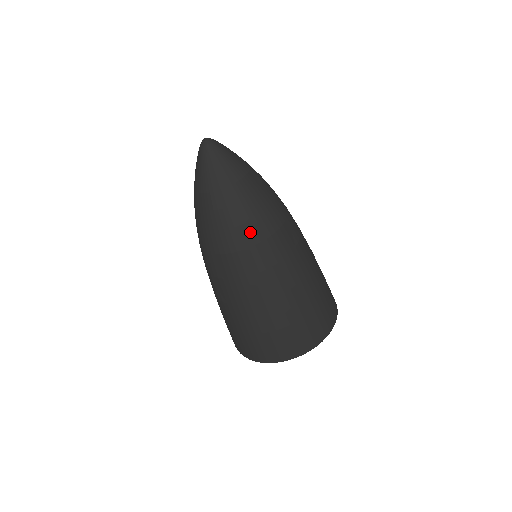
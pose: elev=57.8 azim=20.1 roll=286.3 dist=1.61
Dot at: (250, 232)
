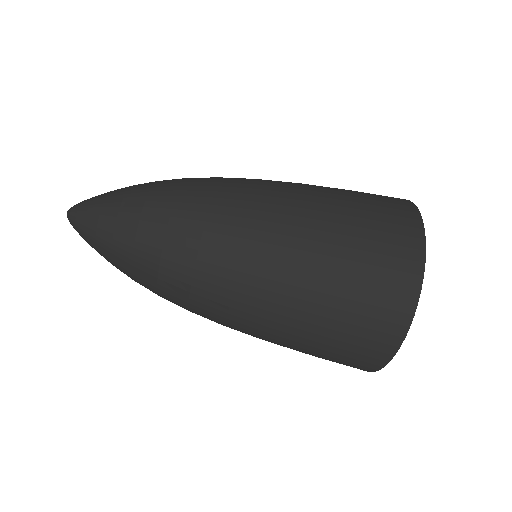
Dot at: (189, 202)
